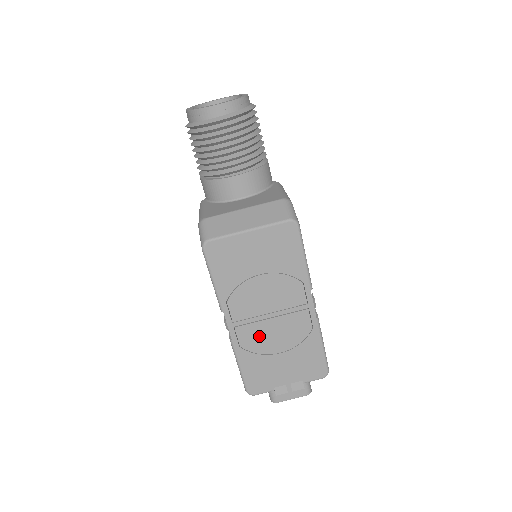
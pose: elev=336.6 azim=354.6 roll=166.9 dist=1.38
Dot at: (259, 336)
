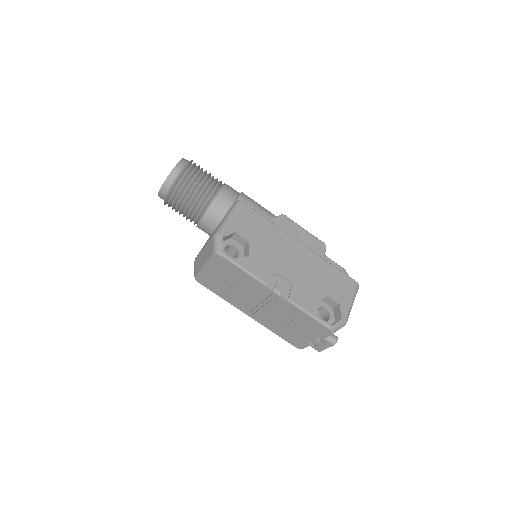
Dot at: (268, 317)
